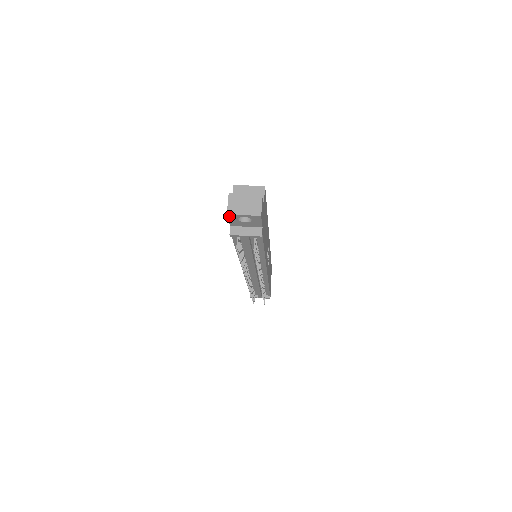
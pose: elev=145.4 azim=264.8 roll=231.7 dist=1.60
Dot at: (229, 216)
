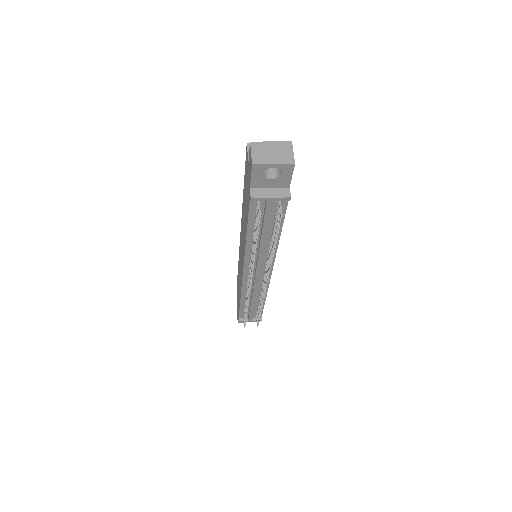
Dot at: (254, 168)
